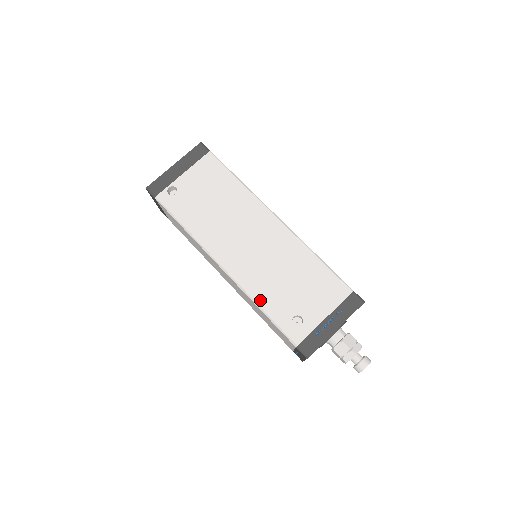
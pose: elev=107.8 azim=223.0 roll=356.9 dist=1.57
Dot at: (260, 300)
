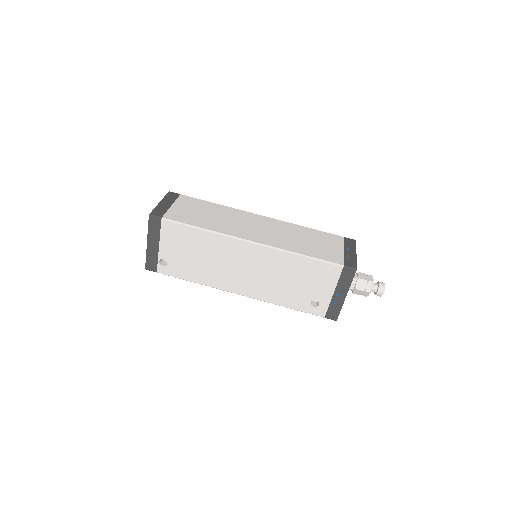
Dot at: (280, 303)
